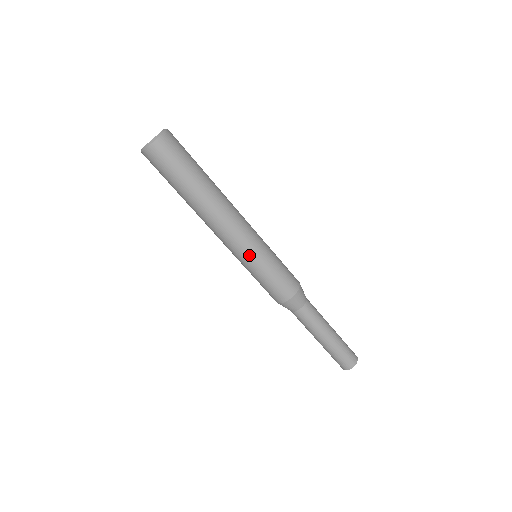
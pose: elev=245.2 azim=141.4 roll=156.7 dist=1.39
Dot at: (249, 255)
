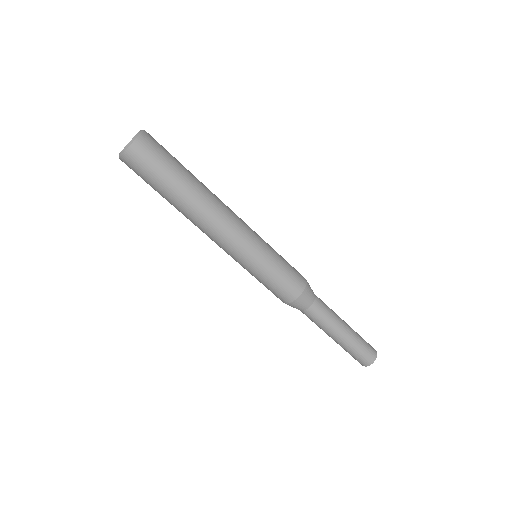
Dot at: (239, 262)
